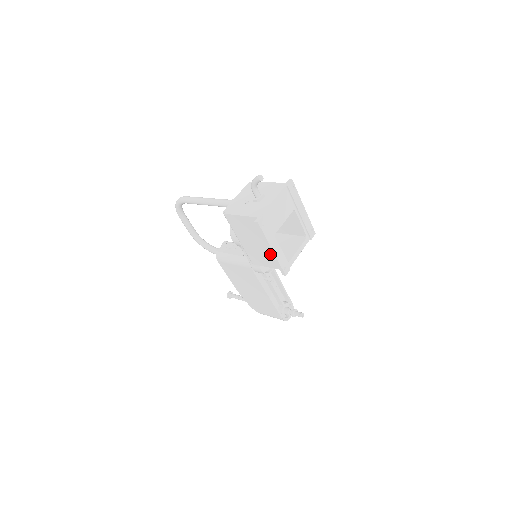
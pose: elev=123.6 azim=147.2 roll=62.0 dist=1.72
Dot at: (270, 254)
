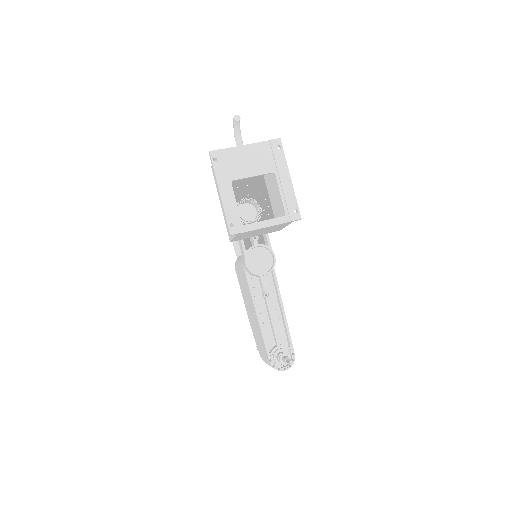
Dot at: occluded
